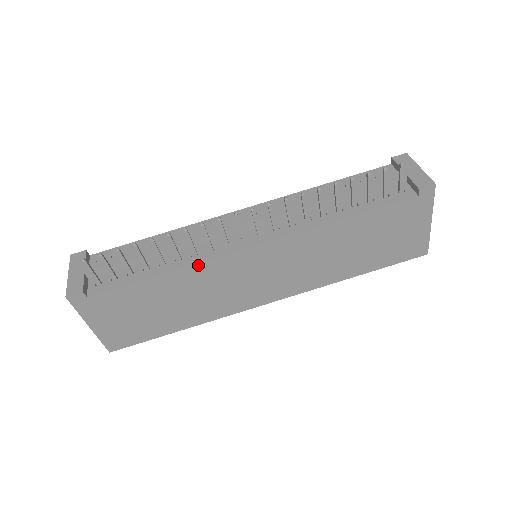
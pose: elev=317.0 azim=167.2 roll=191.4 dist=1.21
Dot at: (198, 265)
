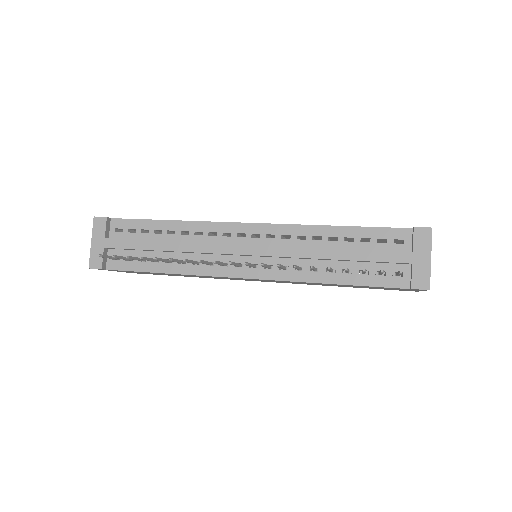
Dot at: (196, 275)
